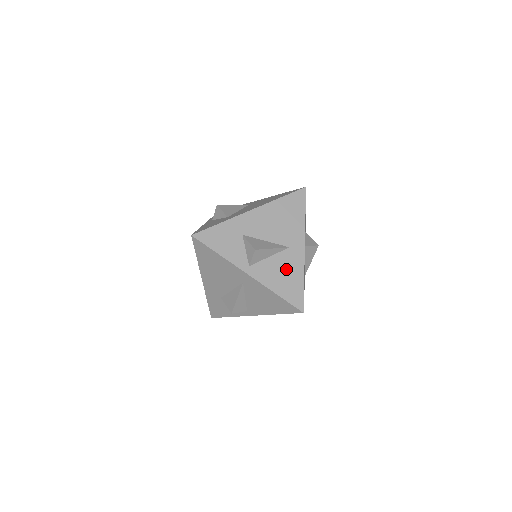
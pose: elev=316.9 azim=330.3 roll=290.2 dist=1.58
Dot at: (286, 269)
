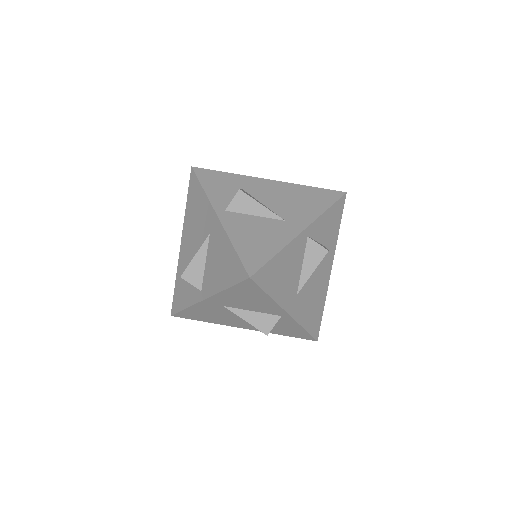
Dot at: (265, 233)
